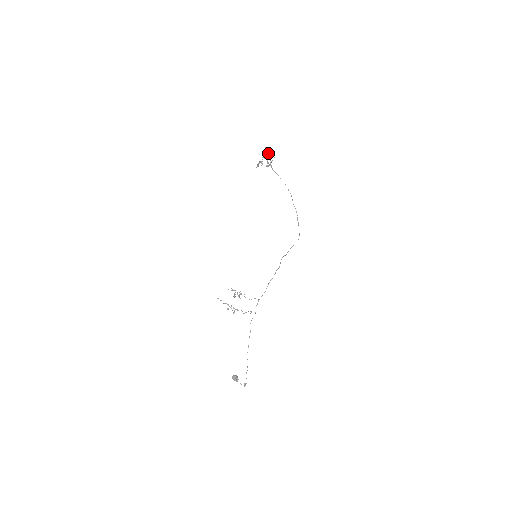
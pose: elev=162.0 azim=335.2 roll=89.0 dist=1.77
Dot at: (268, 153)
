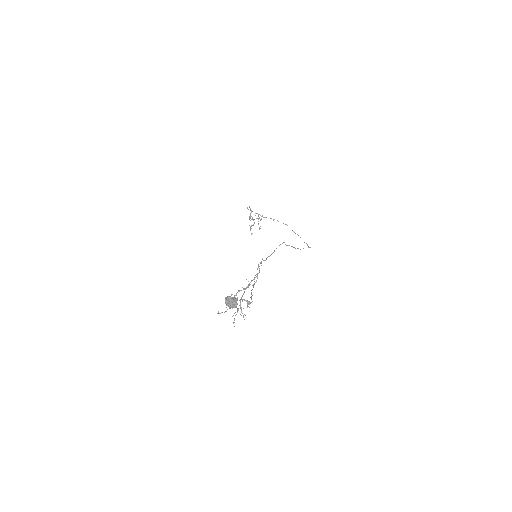
Dot at: occluded
